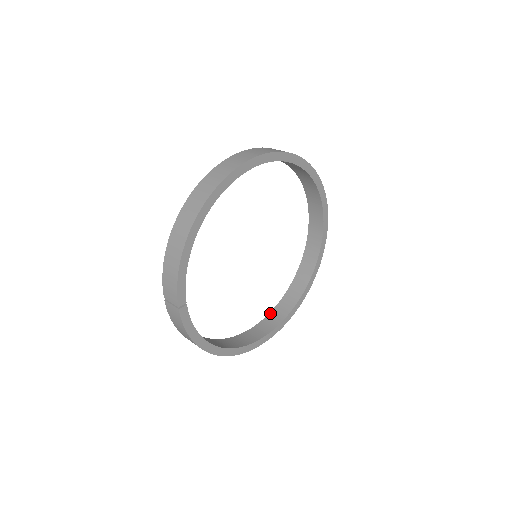
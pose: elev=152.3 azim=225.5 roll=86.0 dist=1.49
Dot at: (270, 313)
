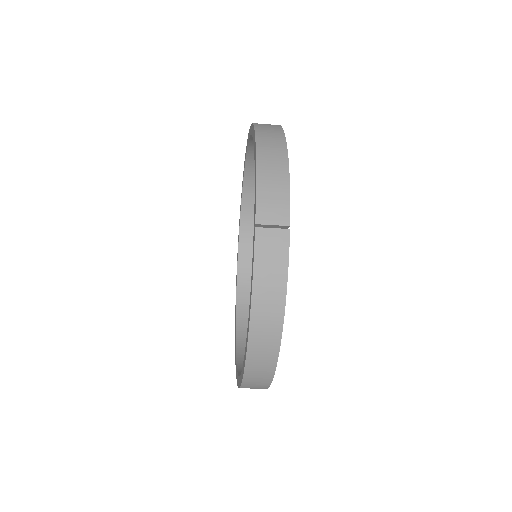
Dot at: (238, 368)
